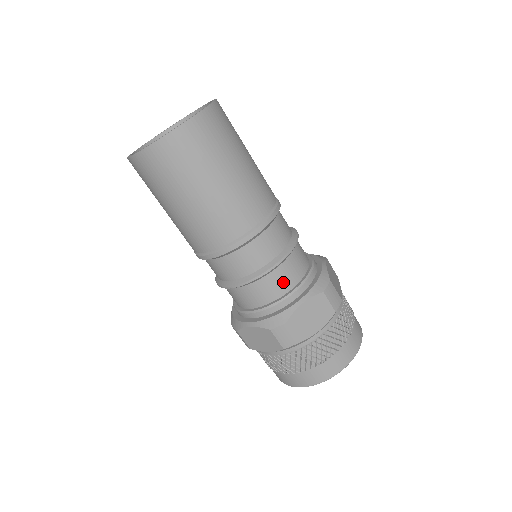
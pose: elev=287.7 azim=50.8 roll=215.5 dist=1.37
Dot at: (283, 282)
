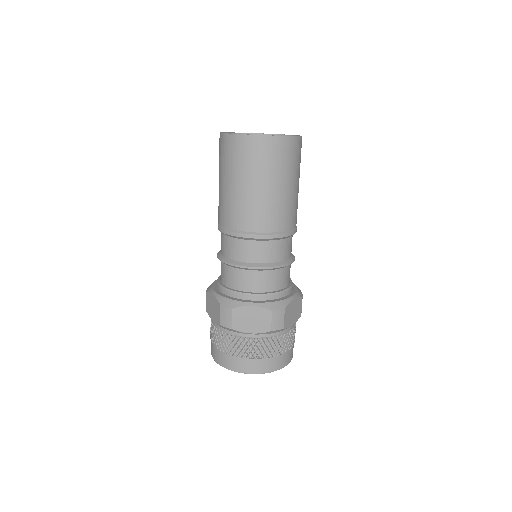
Dot at: (253, 283)
